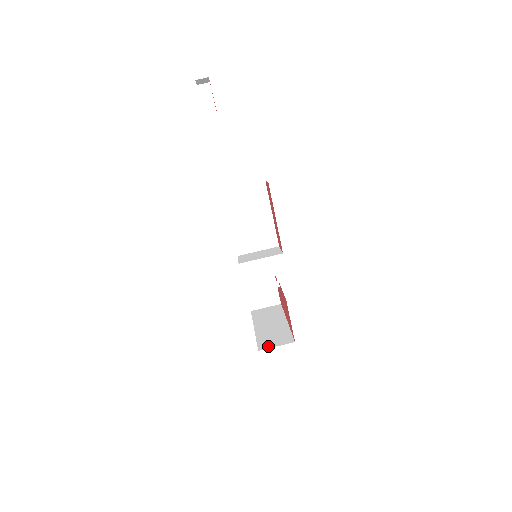
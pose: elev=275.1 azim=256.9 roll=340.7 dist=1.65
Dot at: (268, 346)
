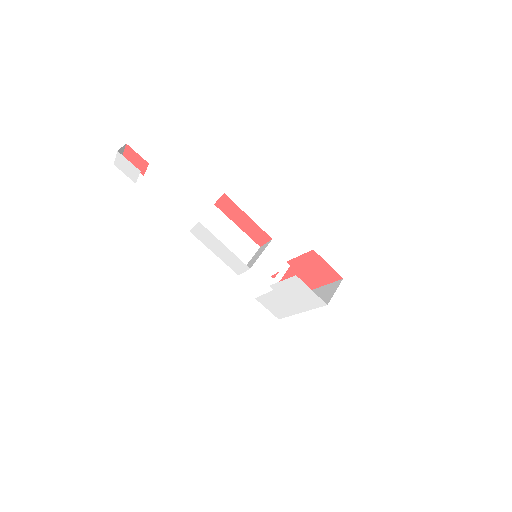
Dot at: (329, 298)
